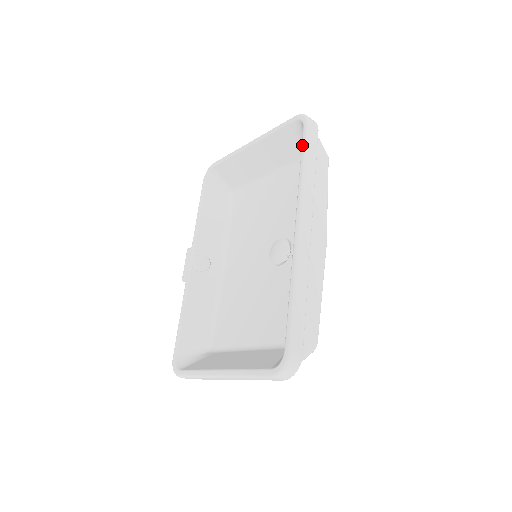
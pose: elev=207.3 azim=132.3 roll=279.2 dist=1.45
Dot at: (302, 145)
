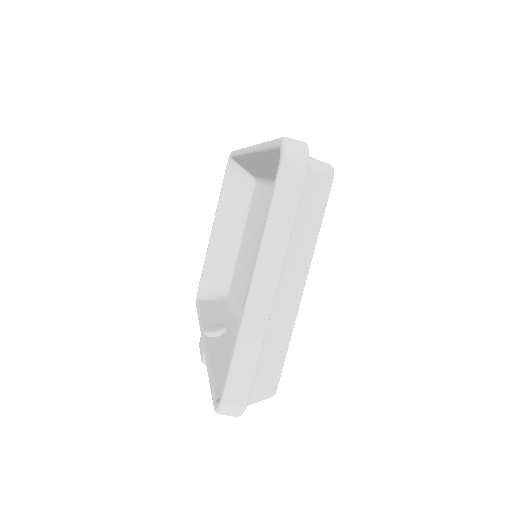
Dot at: (233, 155)
